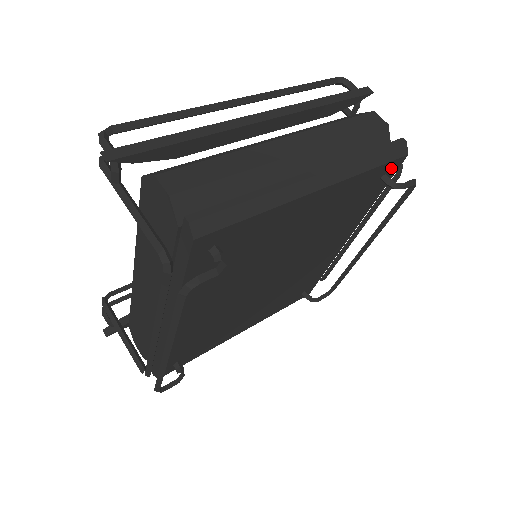
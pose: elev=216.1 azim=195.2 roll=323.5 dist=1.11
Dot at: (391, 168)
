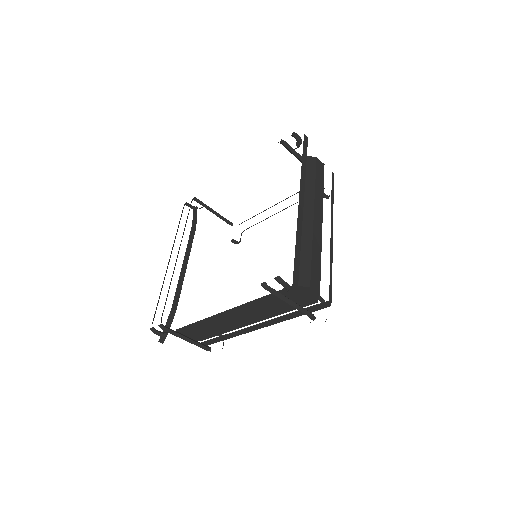
Dot at: occluded
